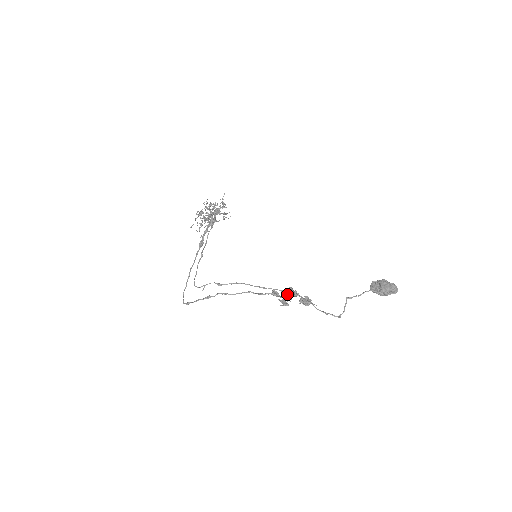
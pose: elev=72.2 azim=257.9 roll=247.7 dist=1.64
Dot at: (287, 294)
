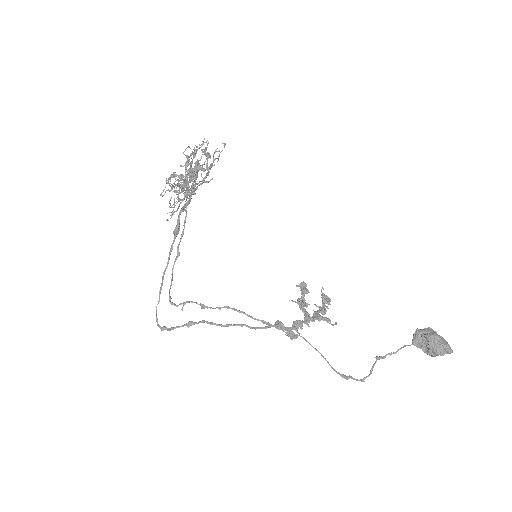
Dot at: (296, 320)
